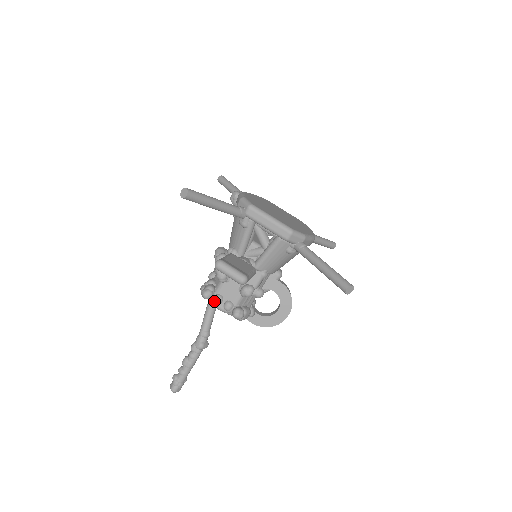
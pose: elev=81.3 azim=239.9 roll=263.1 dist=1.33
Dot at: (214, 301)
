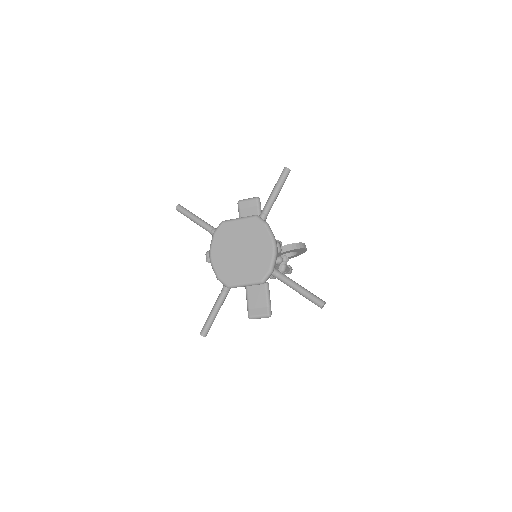
Dot at: occluded
